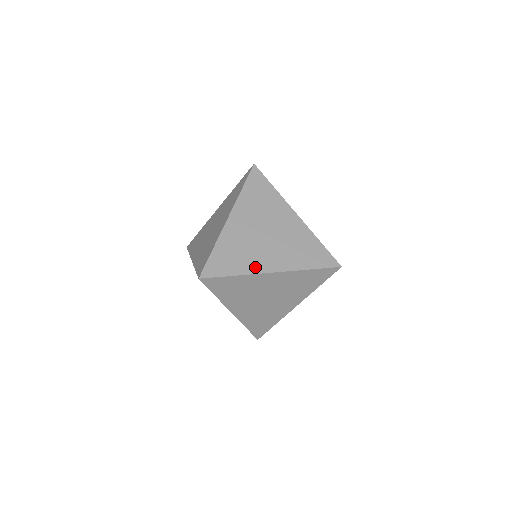
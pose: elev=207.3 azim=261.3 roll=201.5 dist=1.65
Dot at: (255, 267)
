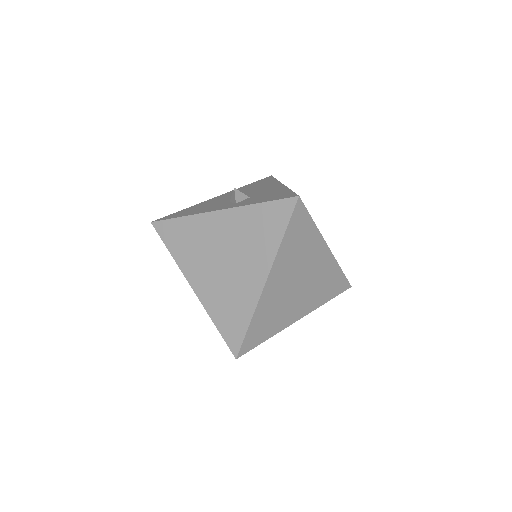
Dot at: (285, 322)
